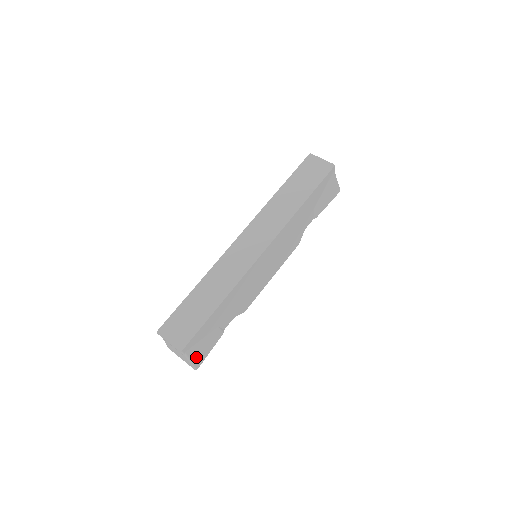
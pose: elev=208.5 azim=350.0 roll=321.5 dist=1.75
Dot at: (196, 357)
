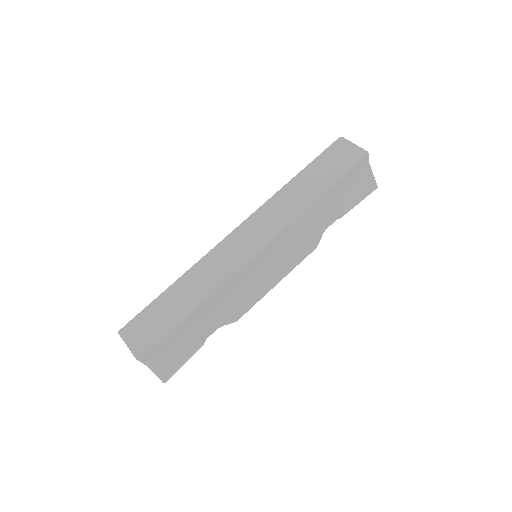
Dot at: (163, 368)
